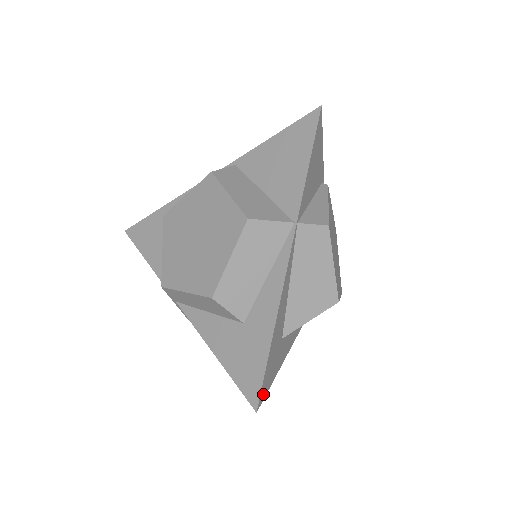
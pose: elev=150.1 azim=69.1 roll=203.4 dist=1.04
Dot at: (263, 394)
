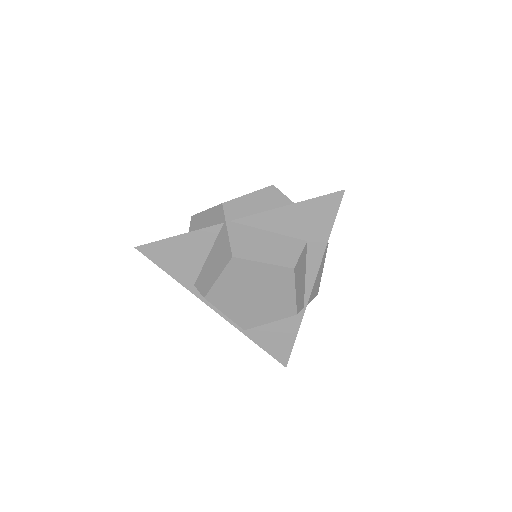
Dot at: (338, 200)
